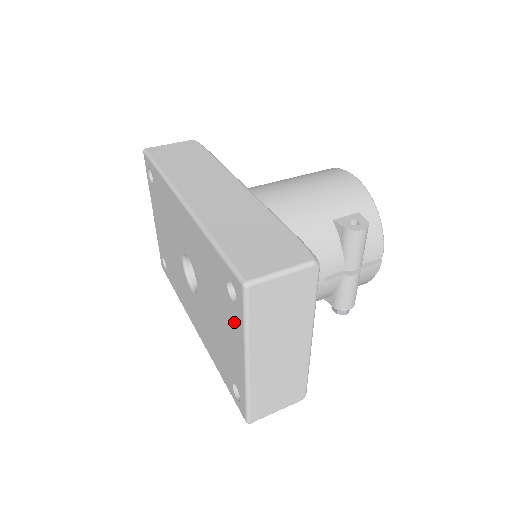
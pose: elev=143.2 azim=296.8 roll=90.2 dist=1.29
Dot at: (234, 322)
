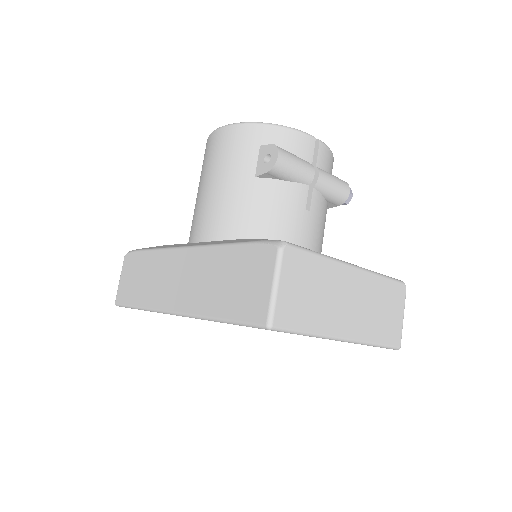
Dot at: occluded
